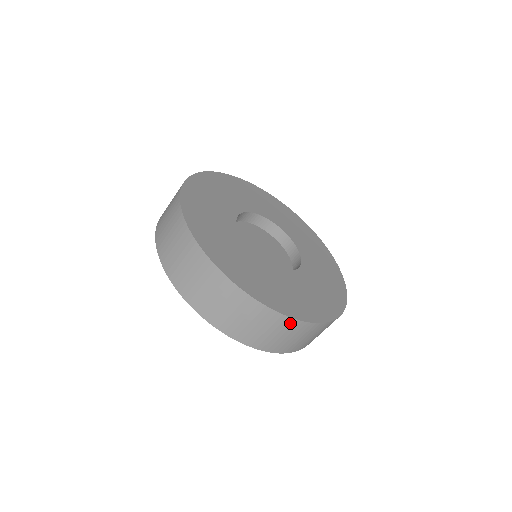
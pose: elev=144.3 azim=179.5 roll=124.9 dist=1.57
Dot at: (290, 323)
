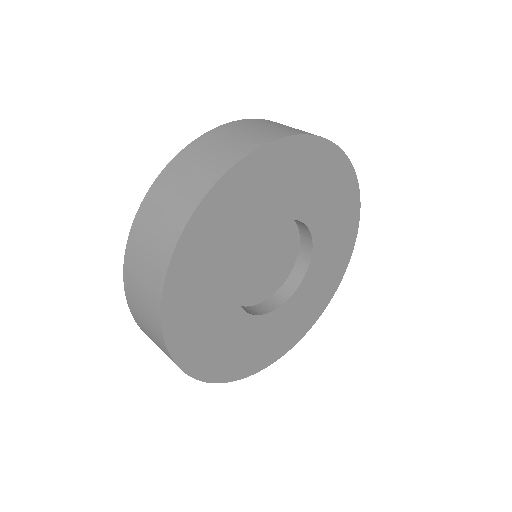
Dot at: occluded
